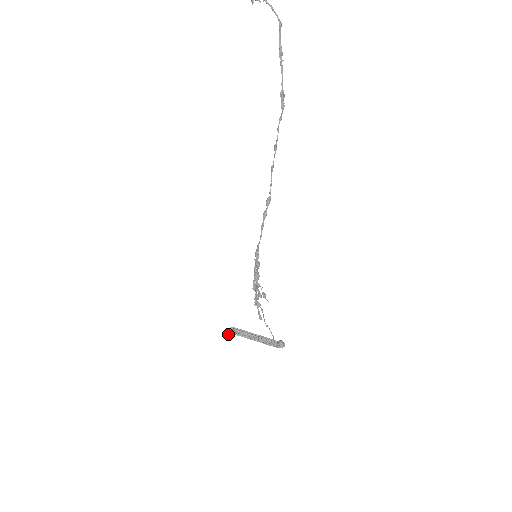
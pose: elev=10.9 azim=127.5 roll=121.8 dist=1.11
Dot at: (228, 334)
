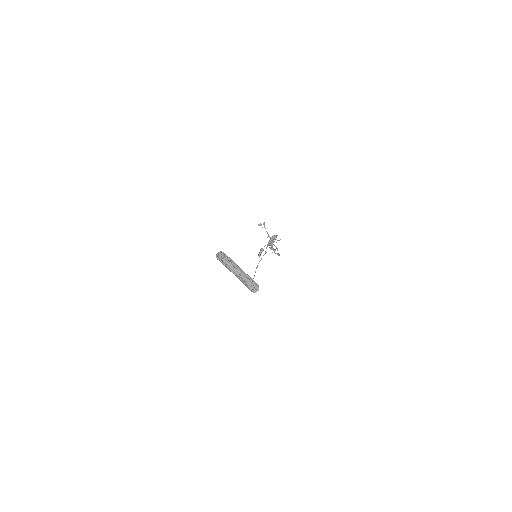
Dot at: (221, 252)
